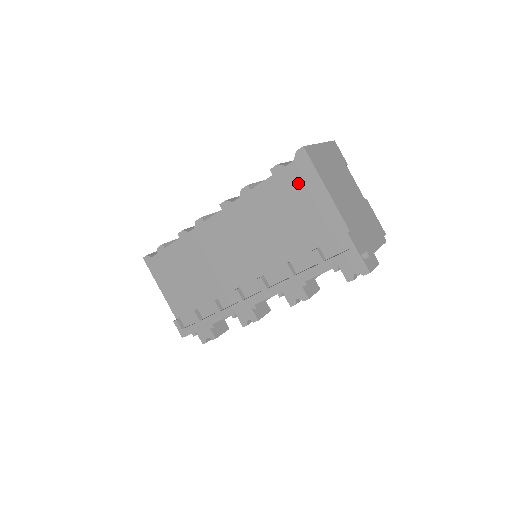
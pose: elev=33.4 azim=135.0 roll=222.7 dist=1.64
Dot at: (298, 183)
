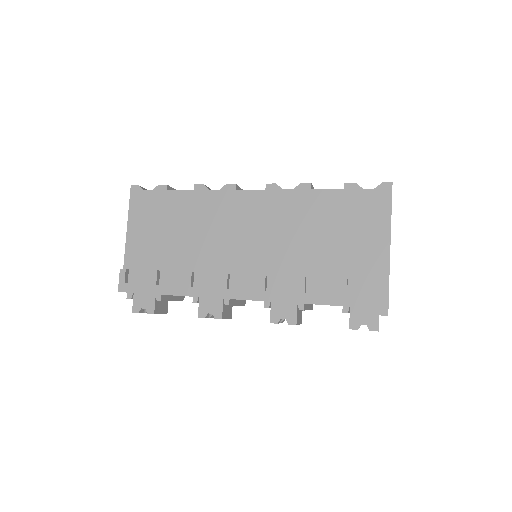
Dot at: (365, 211)
